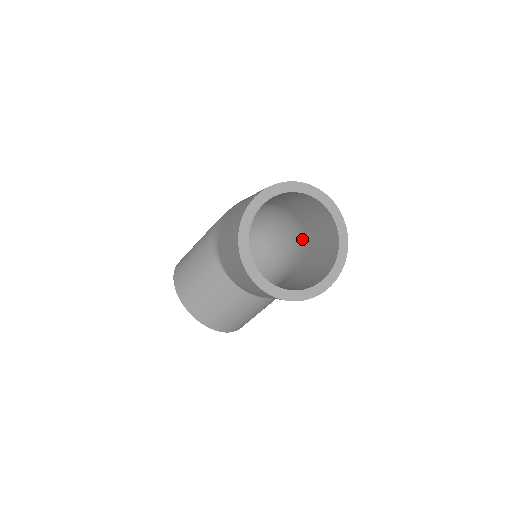
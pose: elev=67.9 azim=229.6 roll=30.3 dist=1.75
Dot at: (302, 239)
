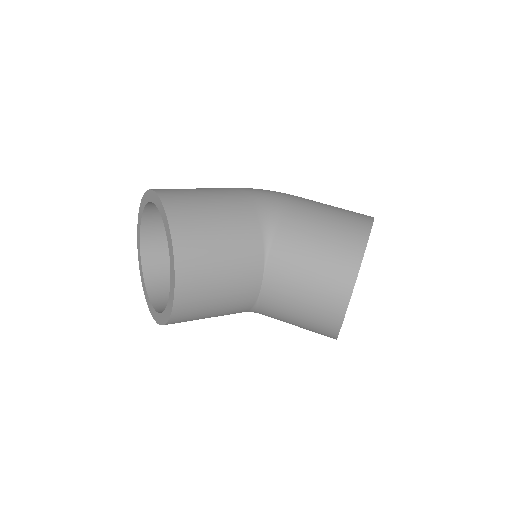
Dot at: occluded
